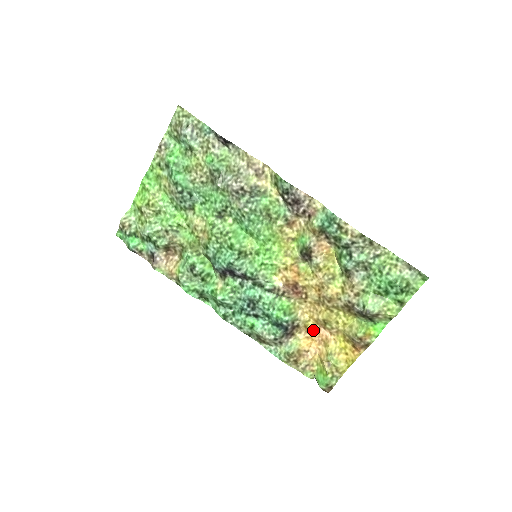
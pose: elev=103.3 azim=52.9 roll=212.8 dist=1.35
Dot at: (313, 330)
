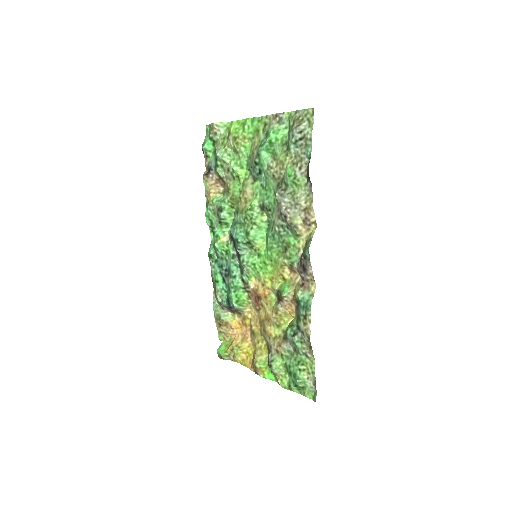
Dot at: (246, 325)
